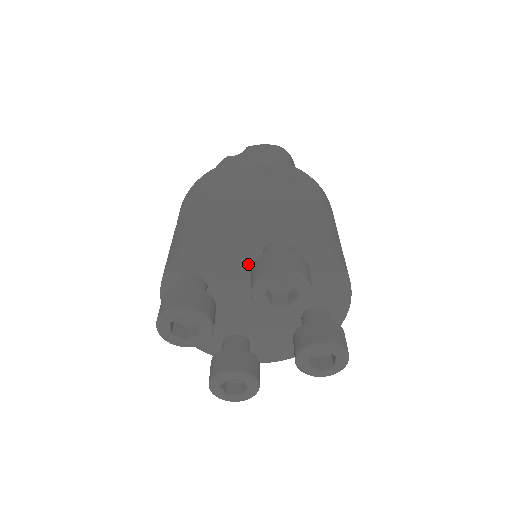
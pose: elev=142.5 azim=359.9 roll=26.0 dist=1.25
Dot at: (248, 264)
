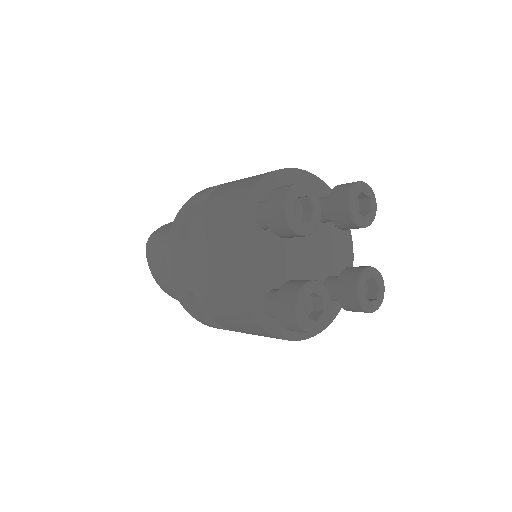
Dot at: occluded
